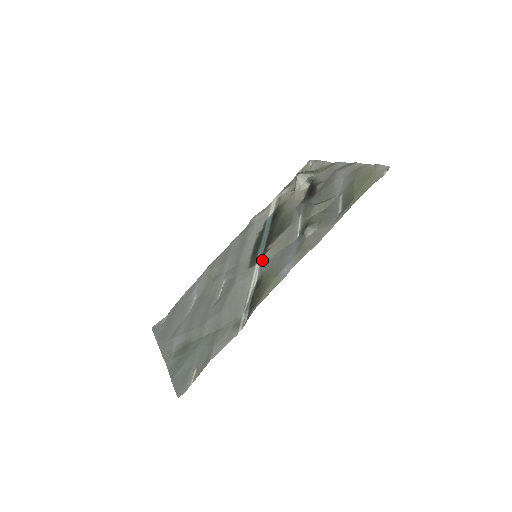
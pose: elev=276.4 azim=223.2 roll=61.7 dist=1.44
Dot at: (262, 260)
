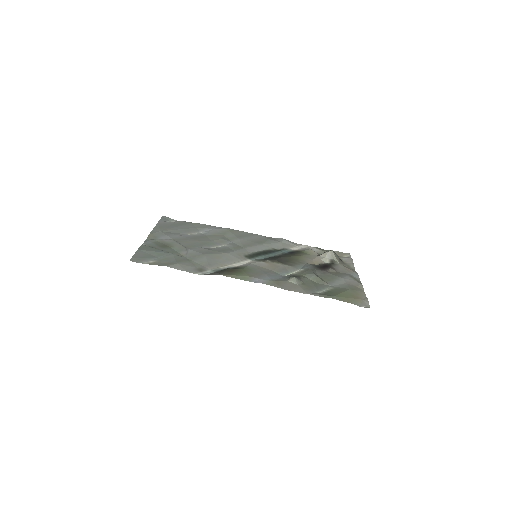
Dot at: (255, 261)
